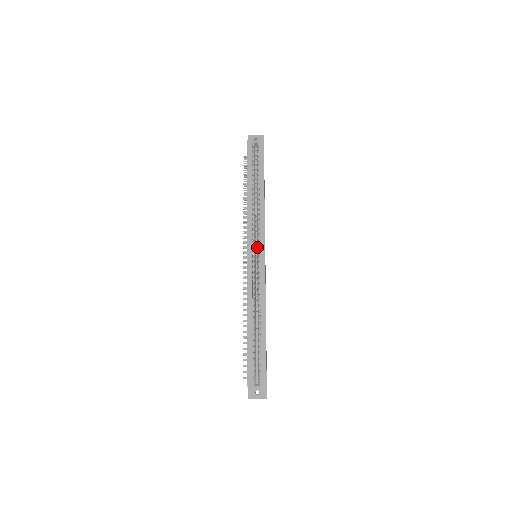
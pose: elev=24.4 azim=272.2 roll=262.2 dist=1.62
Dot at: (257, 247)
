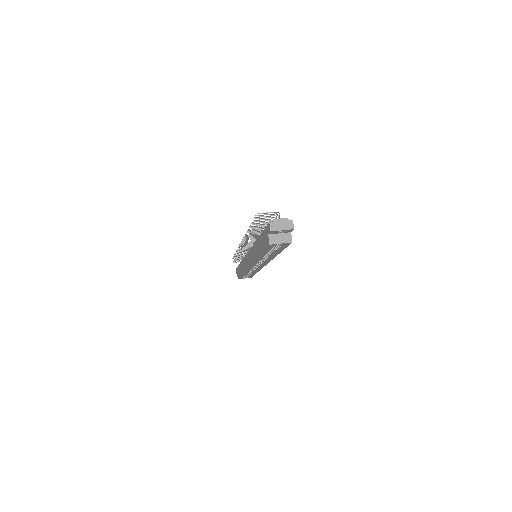
Dot at: occluded
